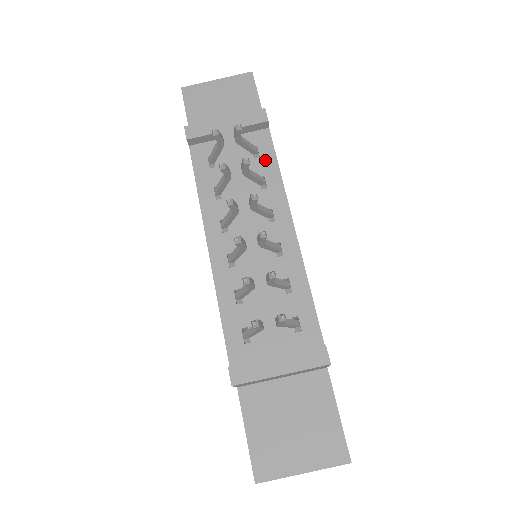
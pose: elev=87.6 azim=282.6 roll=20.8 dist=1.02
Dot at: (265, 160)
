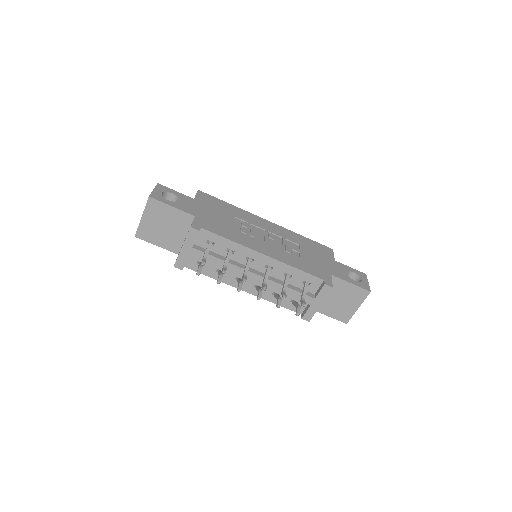
Dot at: (218, 242)
